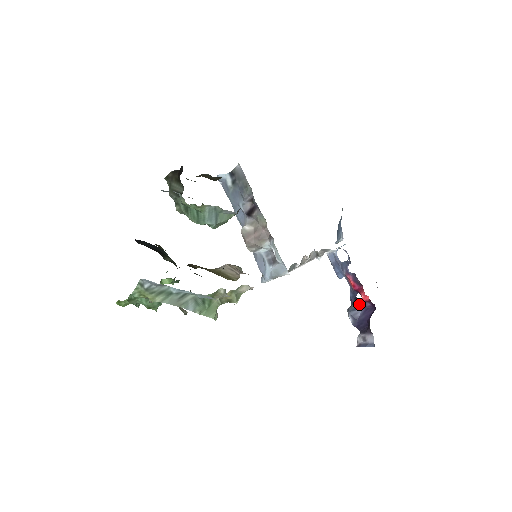
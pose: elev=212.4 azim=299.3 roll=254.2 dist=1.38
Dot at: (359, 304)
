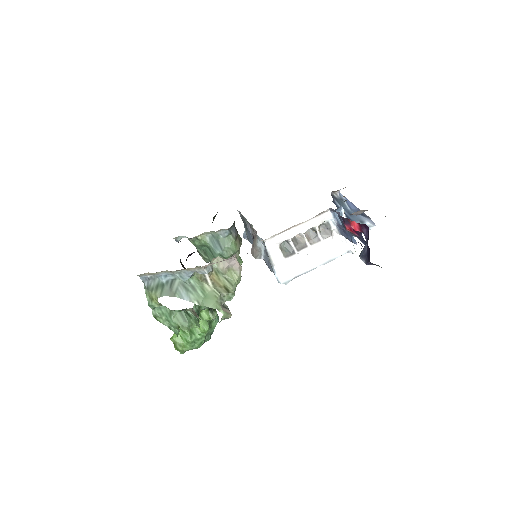
Dot at: occluded
